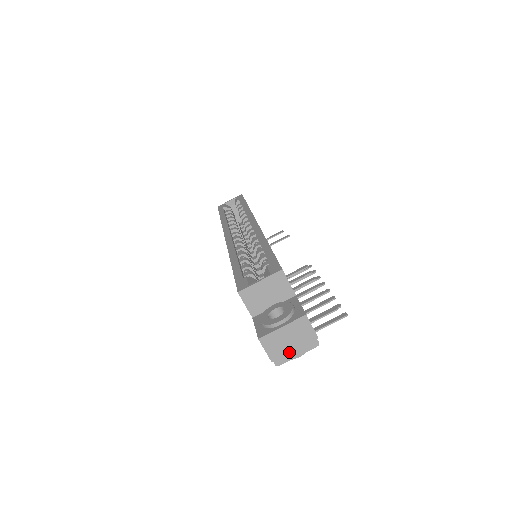
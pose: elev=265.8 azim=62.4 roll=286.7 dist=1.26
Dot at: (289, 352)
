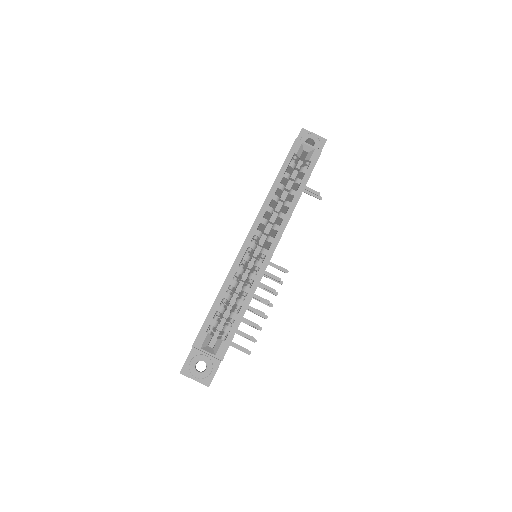
Dot at: occluded
